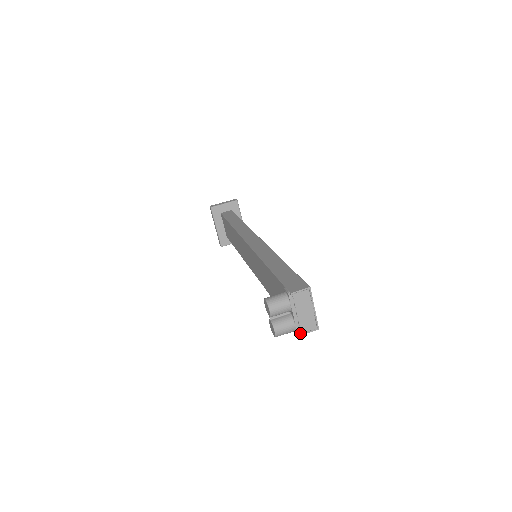
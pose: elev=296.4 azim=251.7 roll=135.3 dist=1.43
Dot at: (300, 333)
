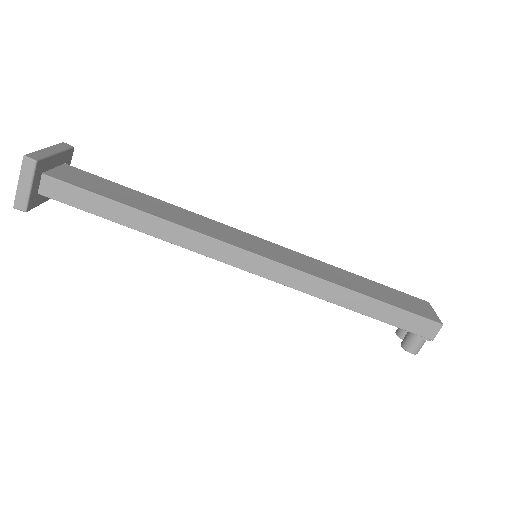
Dot at: occluded
